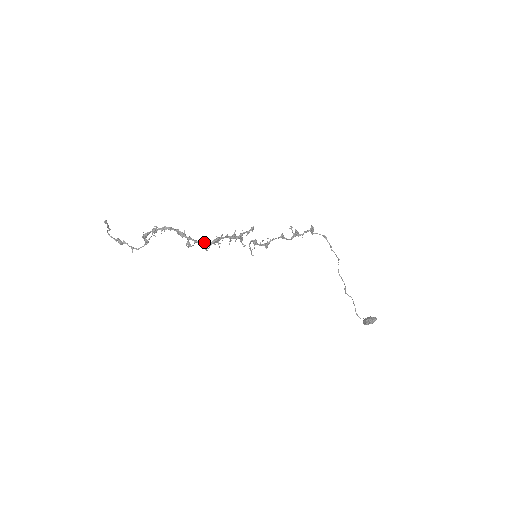
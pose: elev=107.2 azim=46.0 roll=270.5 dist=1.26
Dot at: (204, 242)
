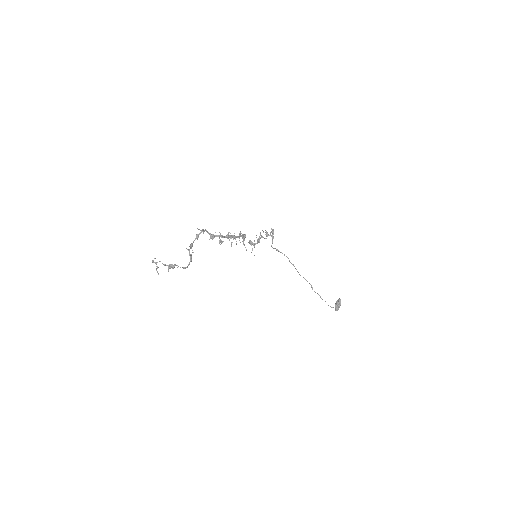
Dot at: (229, 235)
